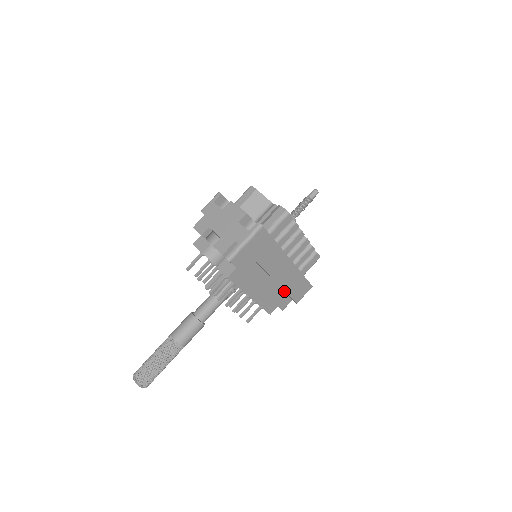
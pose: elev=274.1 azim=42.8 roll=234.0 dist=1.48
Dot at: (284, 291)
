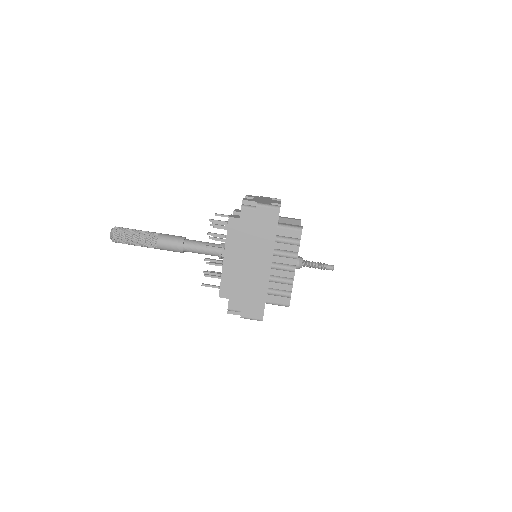
Dot at: (244, 292)
